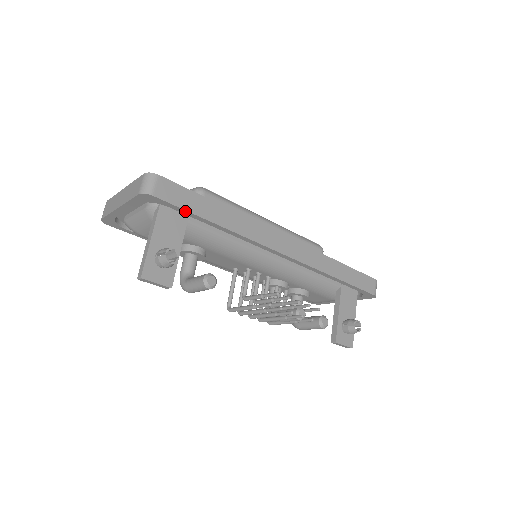
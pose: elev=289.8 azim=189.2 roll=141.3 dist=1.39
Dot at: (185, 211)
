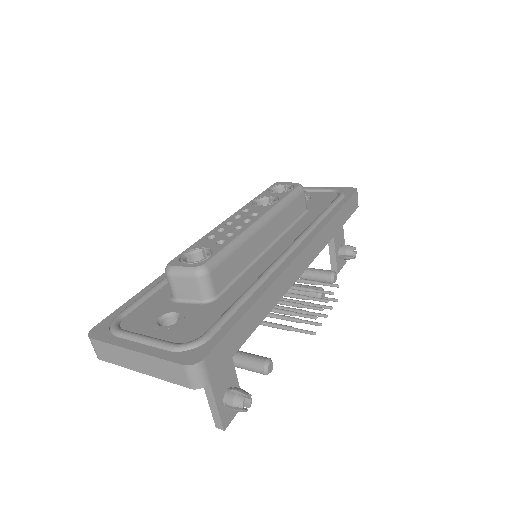
Dot at: (234, 351)
